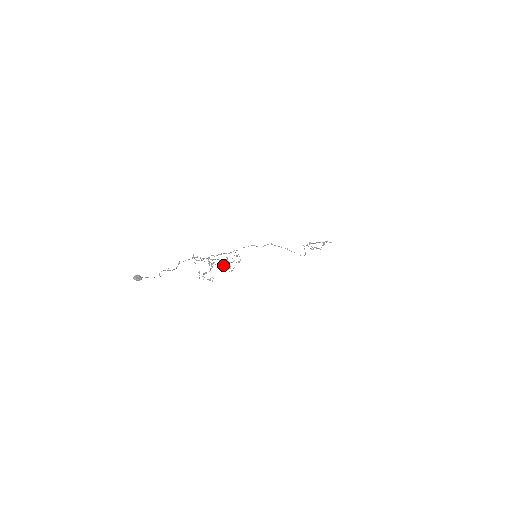
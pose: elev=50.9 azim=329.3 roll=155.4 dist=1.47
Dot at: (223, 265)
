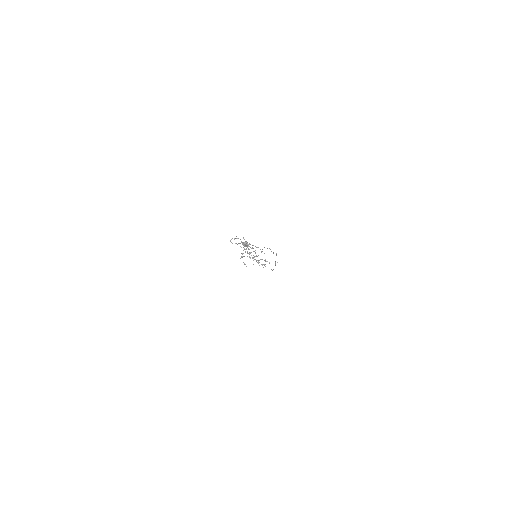
Dot at: occluded
